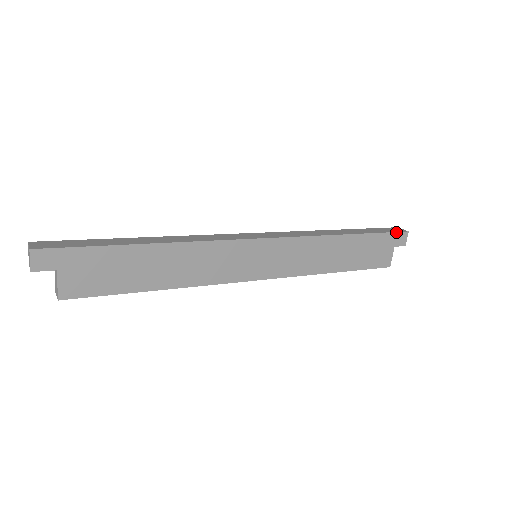
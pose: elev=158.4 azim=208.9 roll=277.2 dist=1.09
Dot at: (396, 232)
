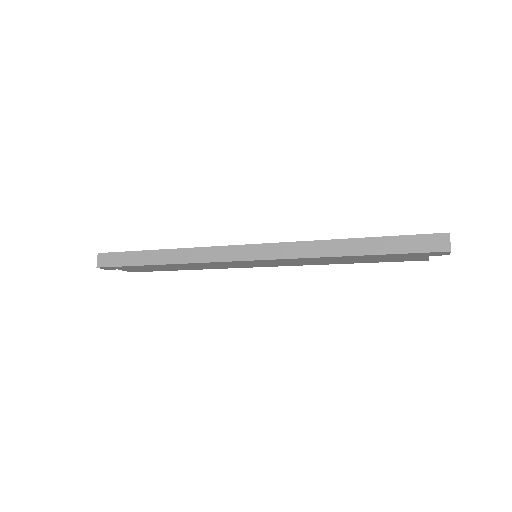
Dot at: (427, 252)
